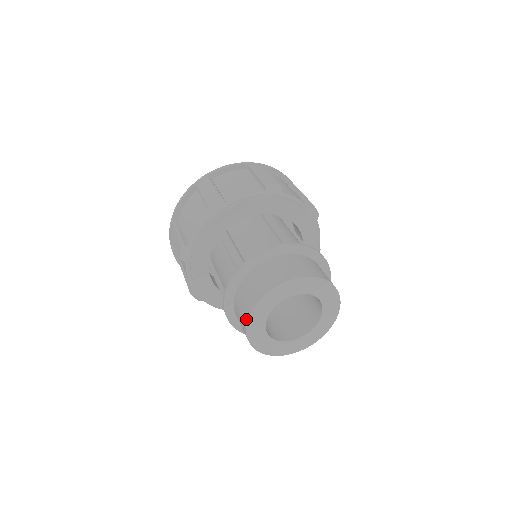
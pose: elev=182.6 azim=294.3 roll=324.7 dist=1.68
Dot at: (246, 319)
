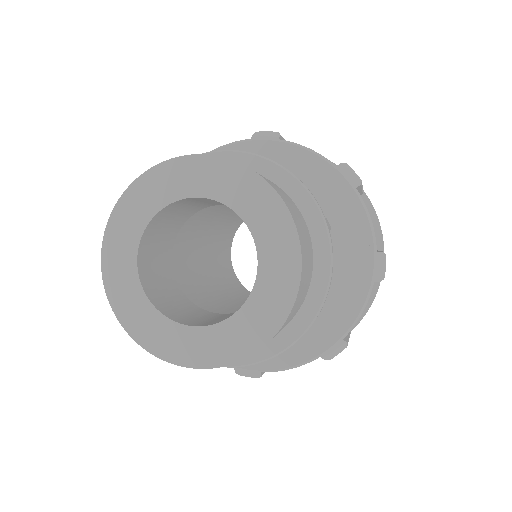
Dot at: (103, 254)
